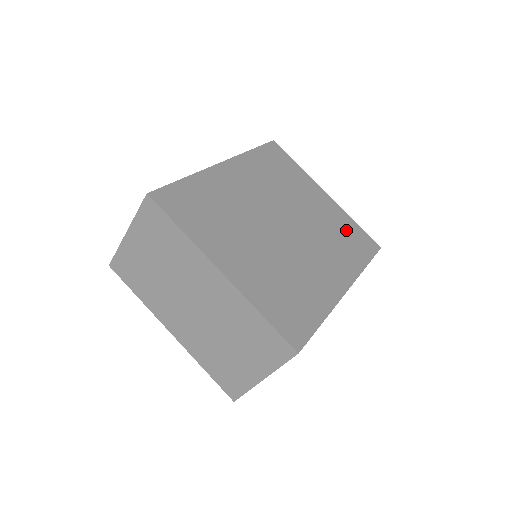
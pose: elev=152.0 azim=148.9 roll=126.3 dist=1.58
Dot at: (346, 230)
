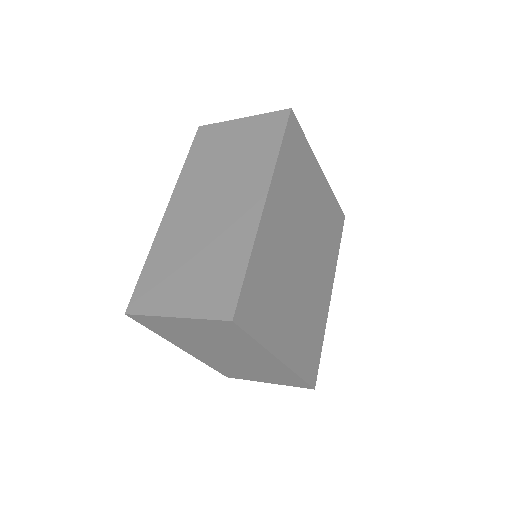
Dot at: (331, 215)
